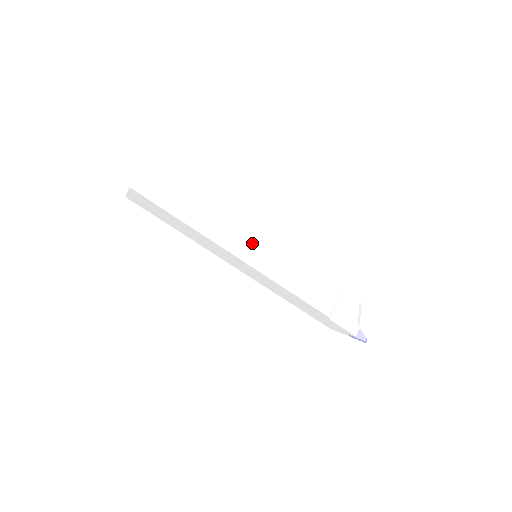
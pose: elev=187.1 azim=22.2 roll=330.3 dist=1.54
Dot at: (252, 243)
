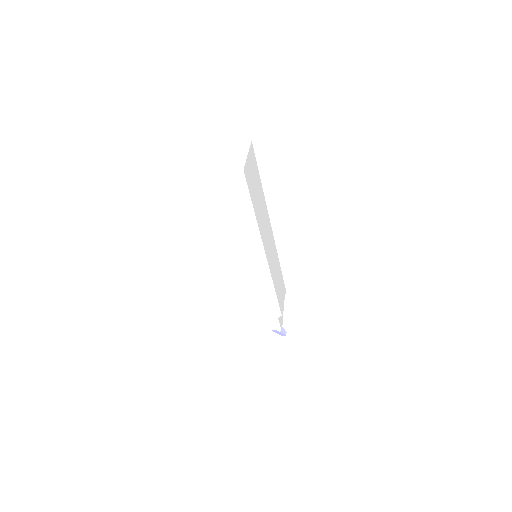
Dot at: (271, 246)
